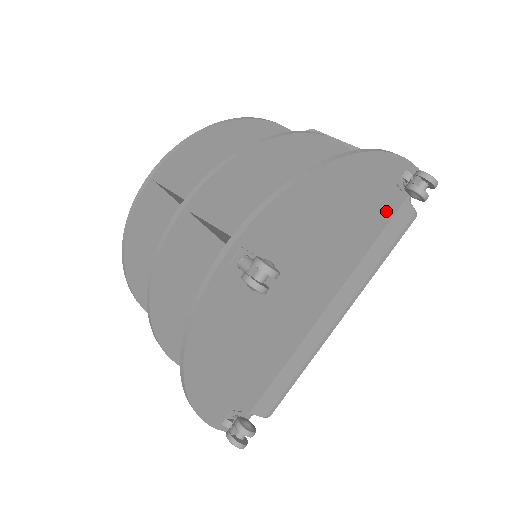
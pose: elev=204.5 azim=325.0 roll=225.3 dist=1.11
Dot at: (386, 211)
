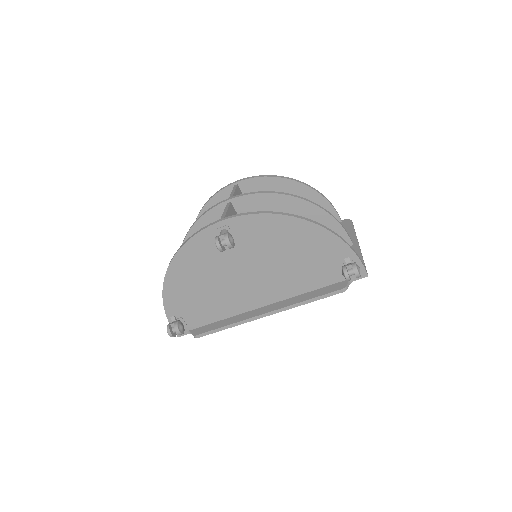
Dot at: (330, 276)
